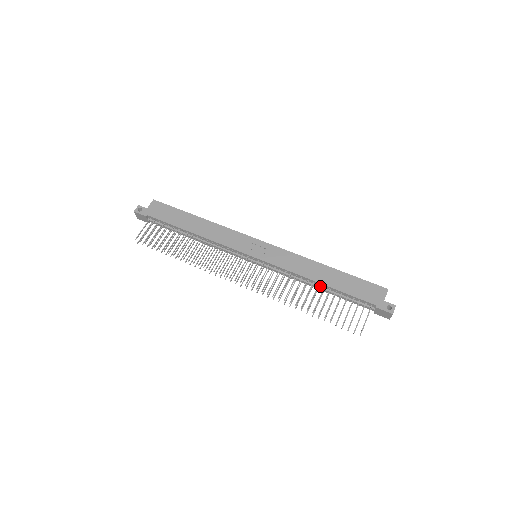
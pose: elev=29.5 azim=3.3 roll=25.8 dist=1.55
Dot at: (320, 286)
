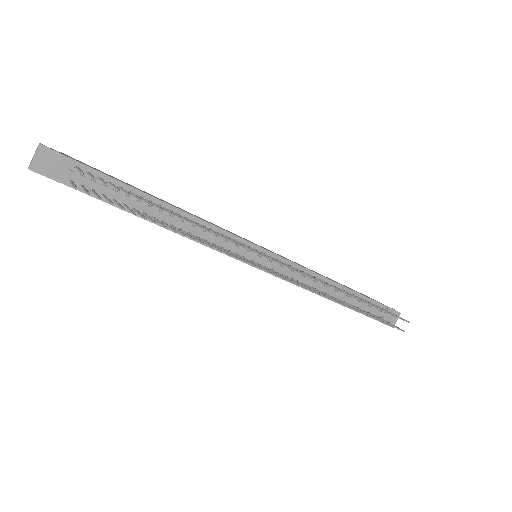
Dot at: (336, 290)
